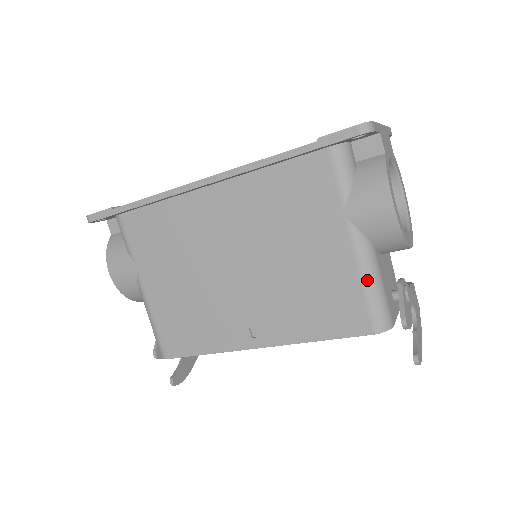
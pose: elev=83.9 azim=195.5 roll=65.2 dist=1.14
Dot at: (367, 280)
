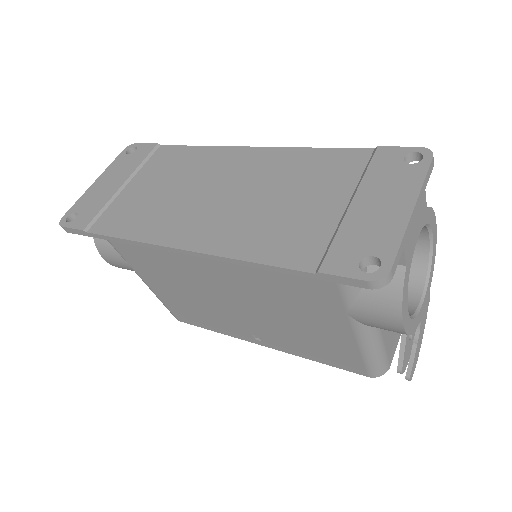
Dot at: (367, 352)
